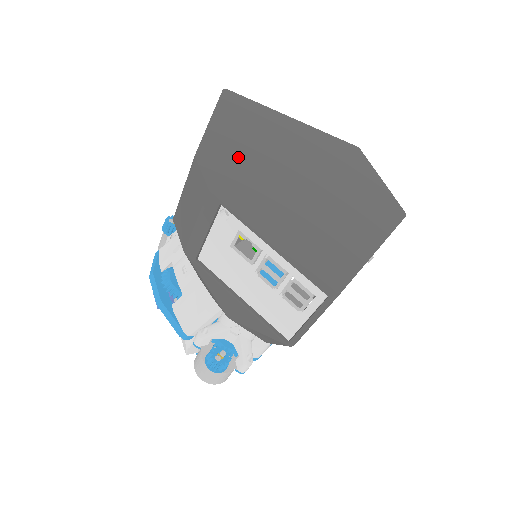
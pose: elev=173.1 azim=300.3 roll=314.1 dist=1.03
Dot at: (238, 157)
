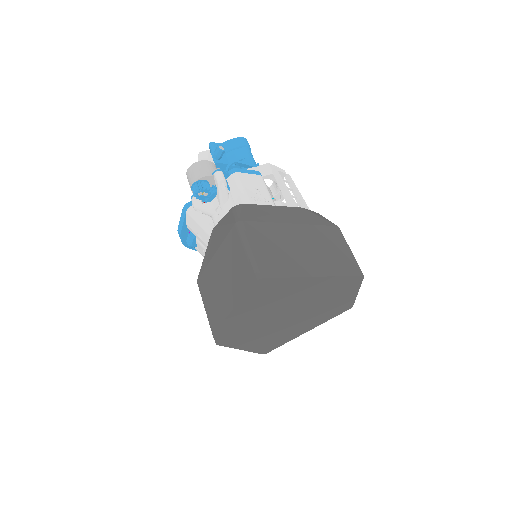
Dot at: (244, 324)
